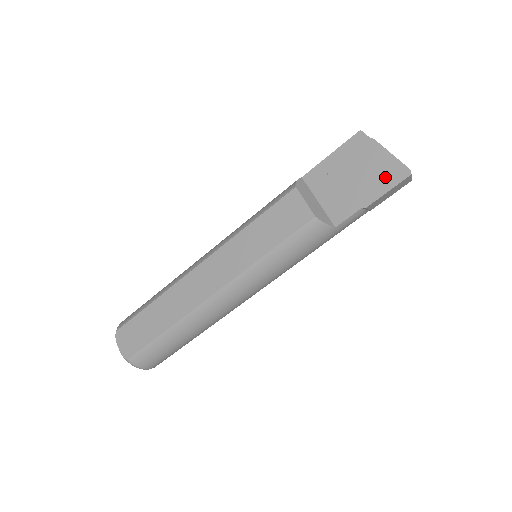
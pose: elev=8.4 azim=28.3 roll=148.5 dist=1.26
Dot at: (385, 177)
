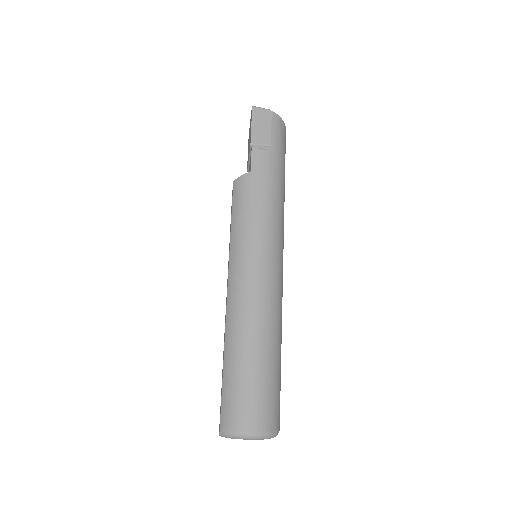
Dot at: (250, 126)
